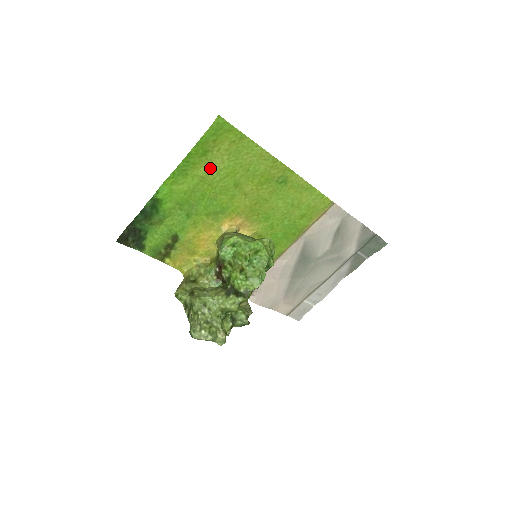
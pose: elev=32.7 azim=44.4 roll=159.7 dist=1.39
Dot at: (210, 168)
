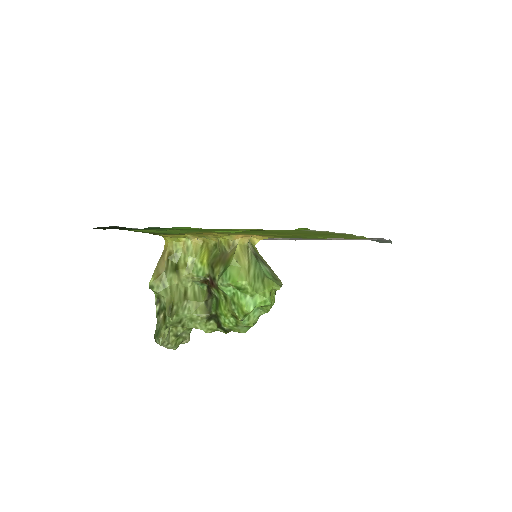
Dot at: (256, 229)
